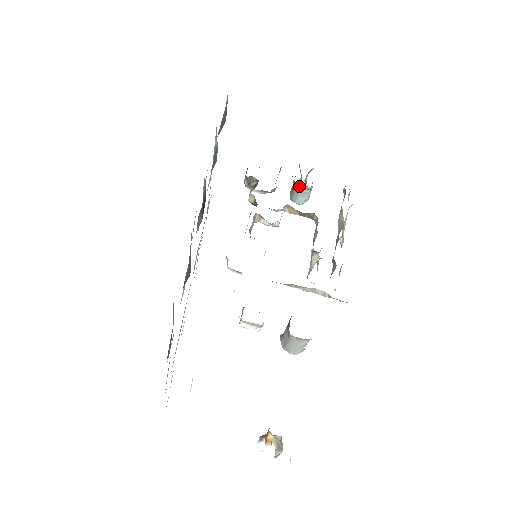
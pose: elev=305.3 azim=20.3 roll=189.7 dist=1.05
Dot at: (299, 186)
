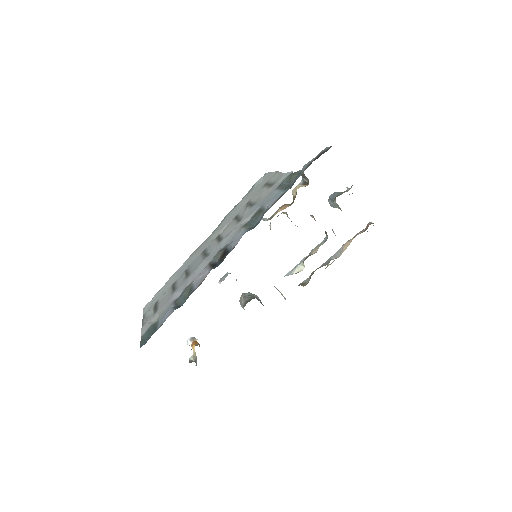
Dot at: (337, 204)
